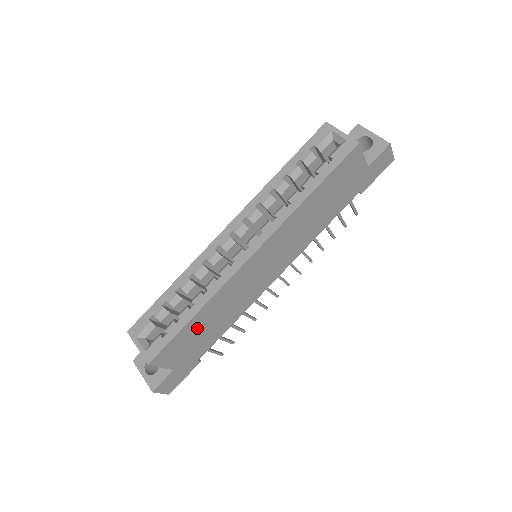
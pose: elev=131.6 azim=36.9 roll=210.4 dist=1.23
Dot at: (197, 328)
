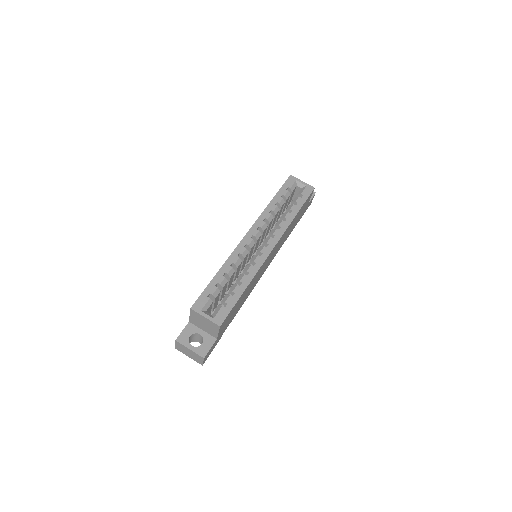
Dot at: (239, 302)
